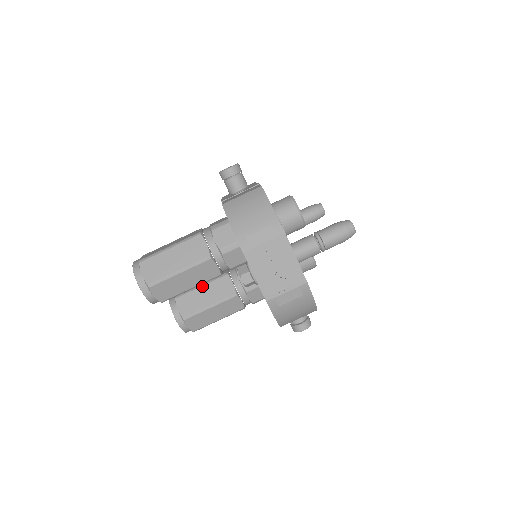
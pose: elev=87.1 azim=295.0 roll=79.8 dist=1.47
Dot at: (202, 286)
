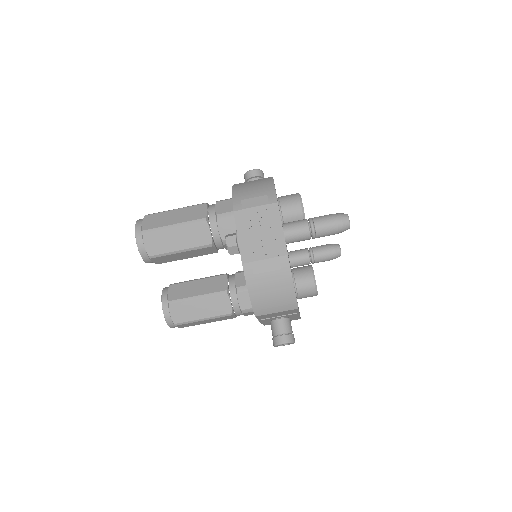
Dot at: (198, 279)
